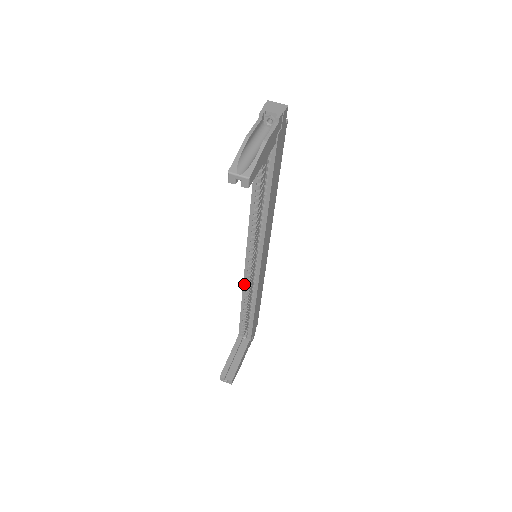
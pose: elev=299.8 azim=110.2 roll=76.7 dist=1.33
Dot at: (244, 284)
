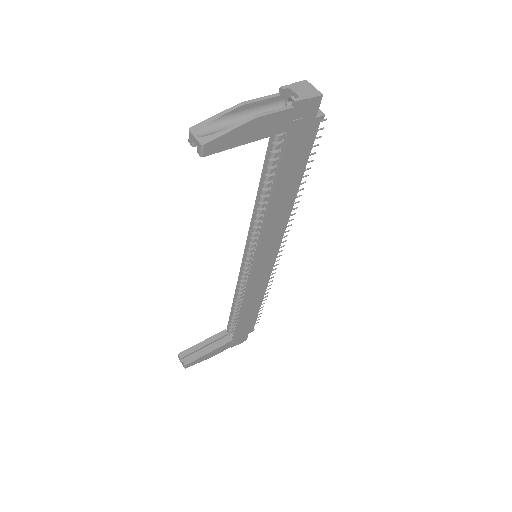
Dot at: (239, 279)
